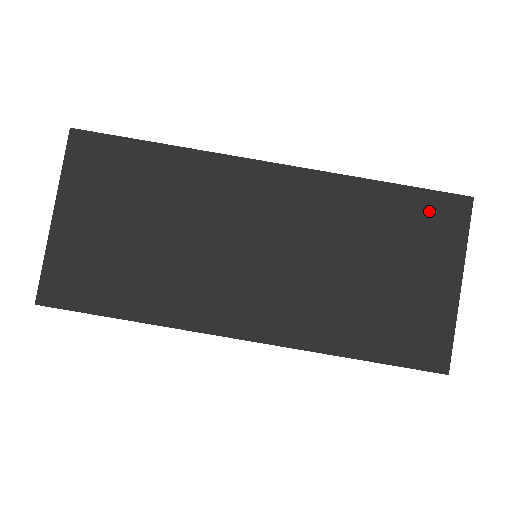
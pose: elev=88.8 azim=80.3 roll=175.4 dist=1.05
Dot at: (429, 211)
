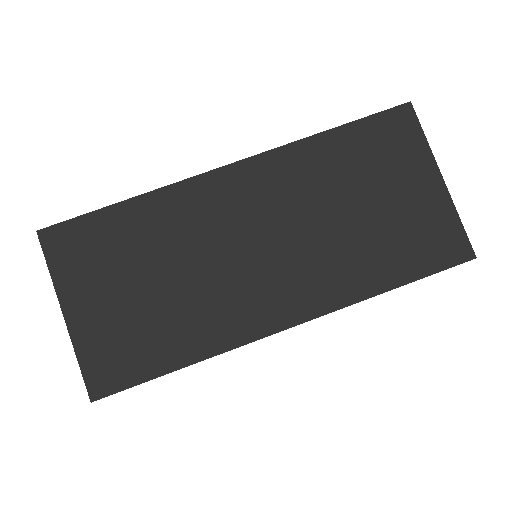
Dot at: (381, 133)
